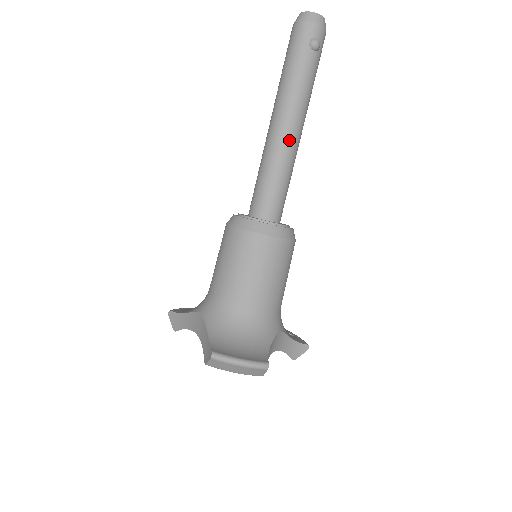
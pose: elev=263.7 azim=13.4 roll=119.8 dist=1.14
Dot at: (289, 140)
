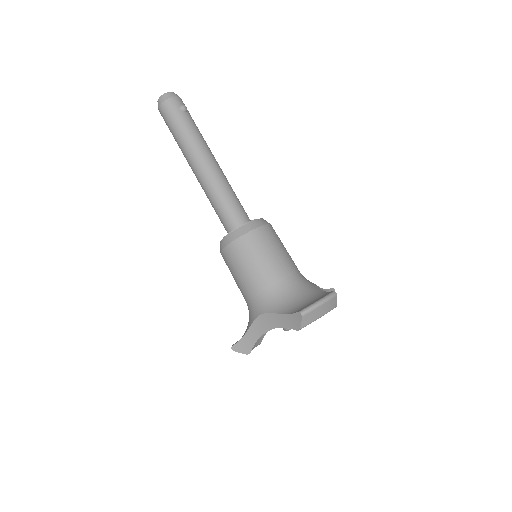
Dot at: (216, 169)
